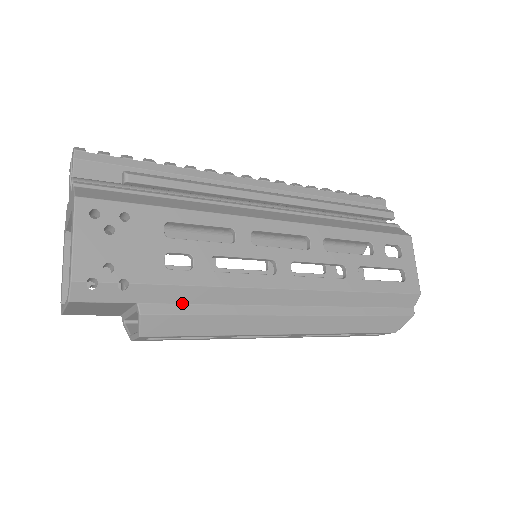
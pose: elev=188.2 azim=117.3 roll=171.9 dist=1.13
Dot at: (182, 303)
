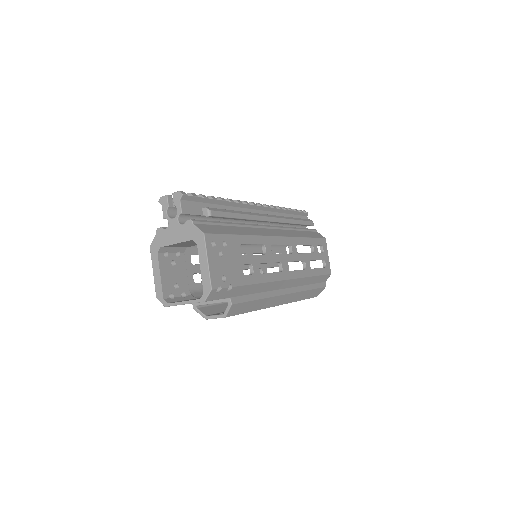
Dot at: (246, 294)
